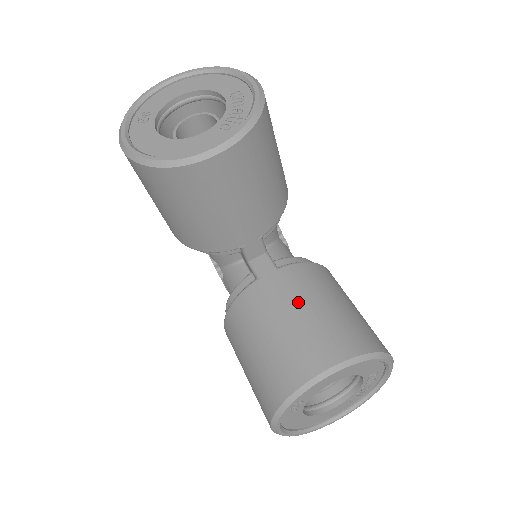
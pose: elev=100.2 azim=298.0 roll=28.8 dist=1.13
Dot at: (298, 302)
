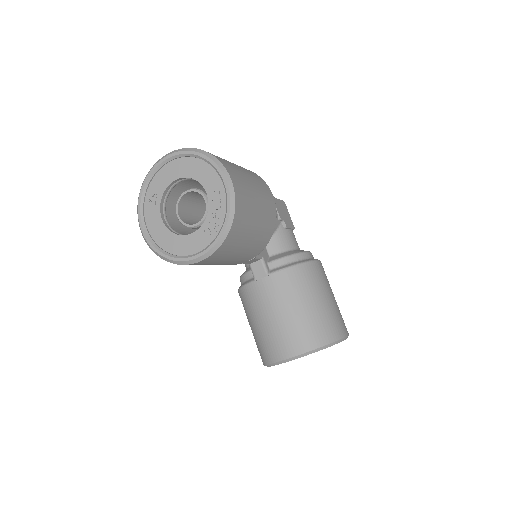
Dot at: (279, 306)
